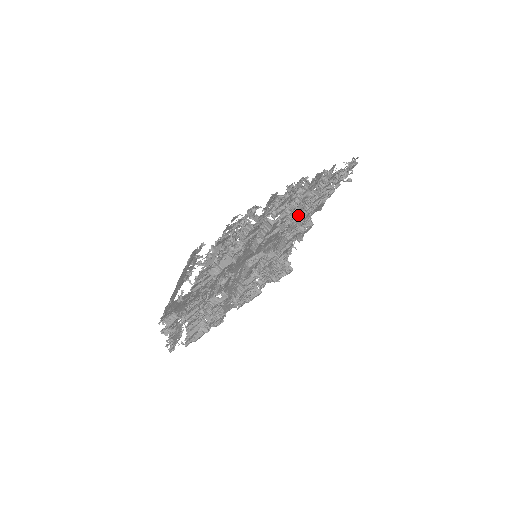
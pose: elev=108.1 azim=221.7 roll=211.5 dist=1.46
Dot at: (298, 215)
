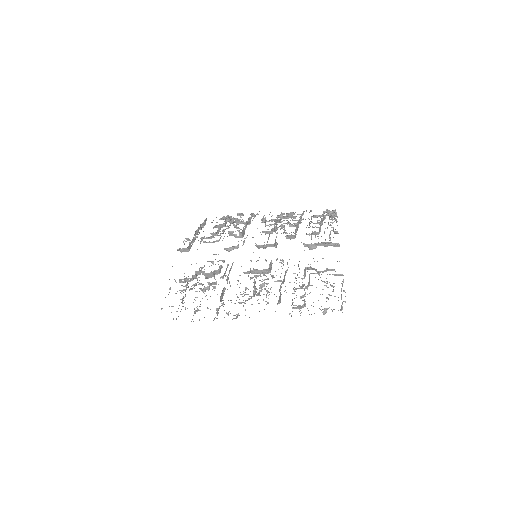
Dot at: occluded
